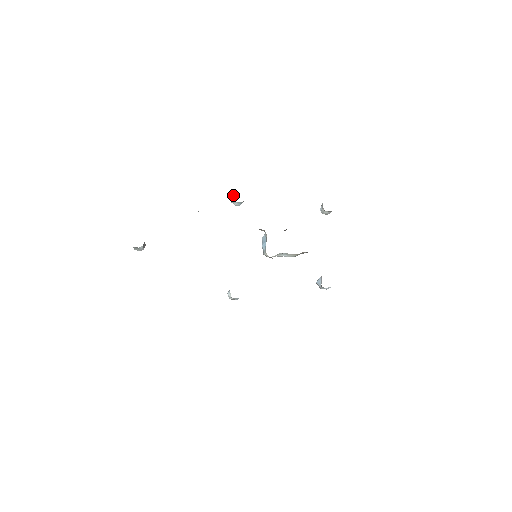
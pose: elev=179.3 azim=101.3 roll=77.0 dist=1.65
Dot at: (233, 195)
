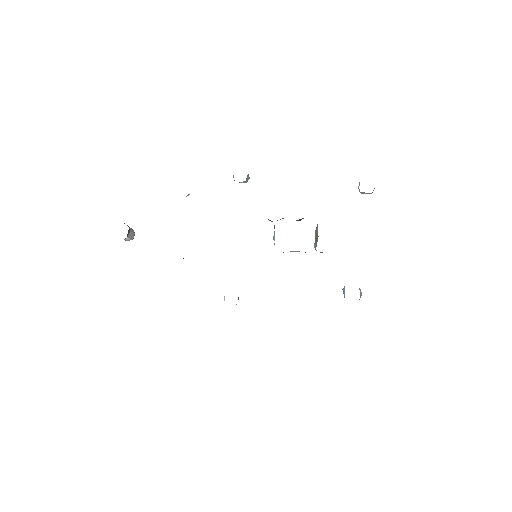
Dot at: occluded
